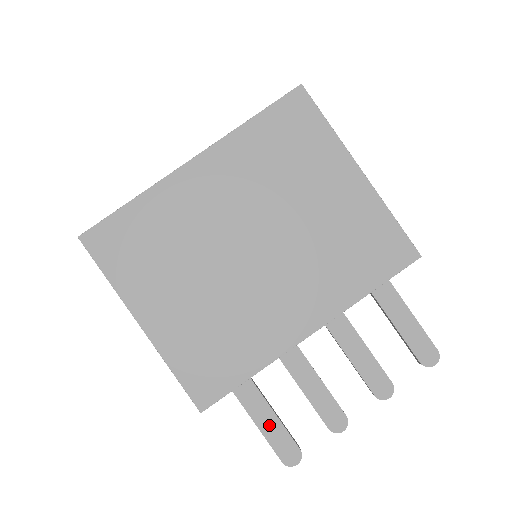
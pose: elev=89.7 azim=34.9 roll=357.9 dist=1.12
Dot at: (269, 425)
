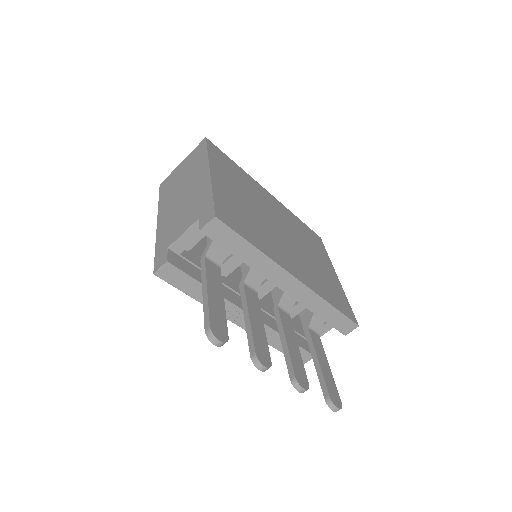
Dot at: (216, 302)
